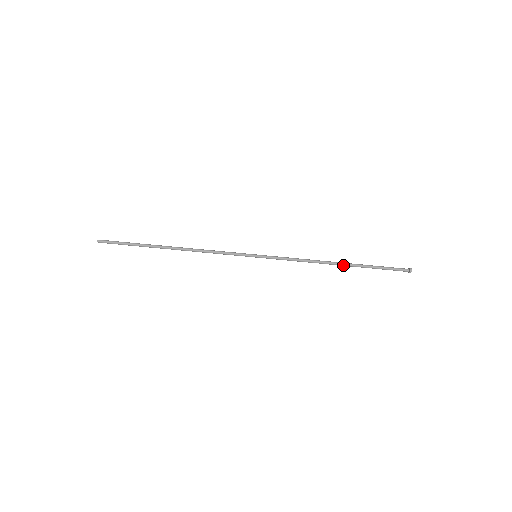
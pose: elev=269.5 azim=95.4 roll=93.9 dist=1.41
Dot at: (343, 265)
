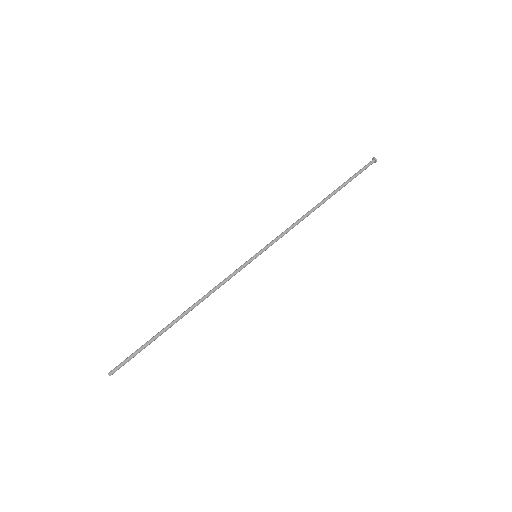
Dot at: (326, 200)
